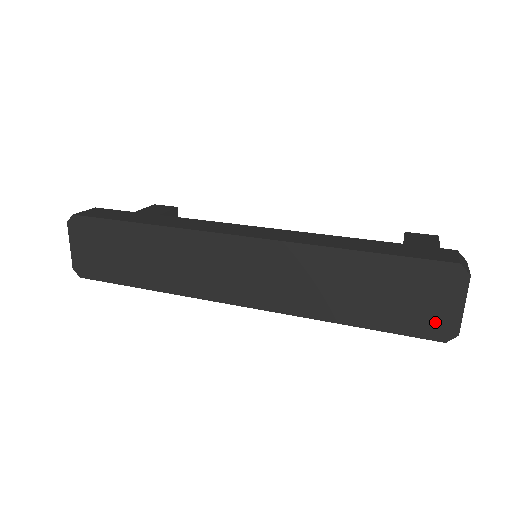
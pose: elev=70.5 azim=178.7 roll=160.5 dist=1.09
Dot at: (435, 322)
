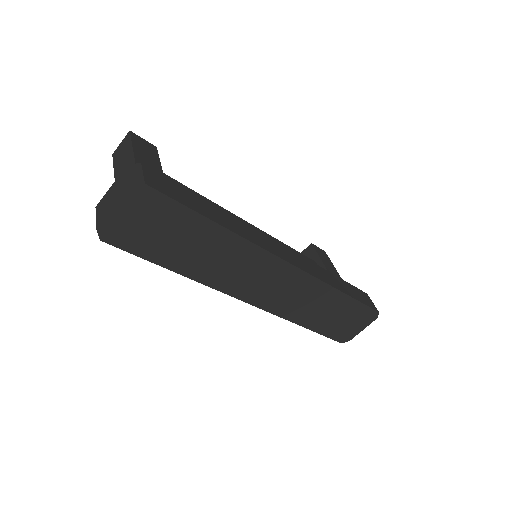
Dot at: (346, 334)
